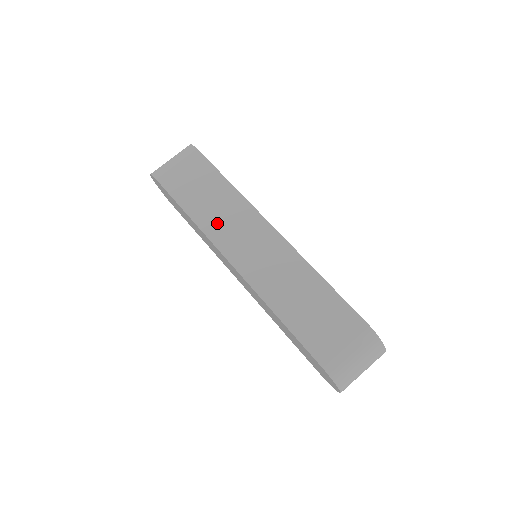
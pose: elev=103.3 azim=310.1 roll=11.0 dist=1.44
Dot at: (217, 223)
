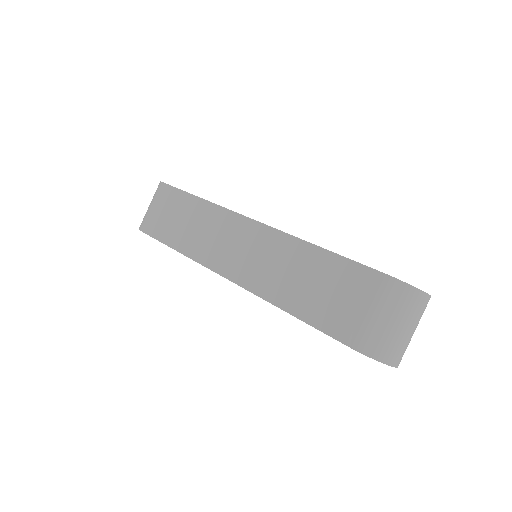
Dot at: (200, 243)
